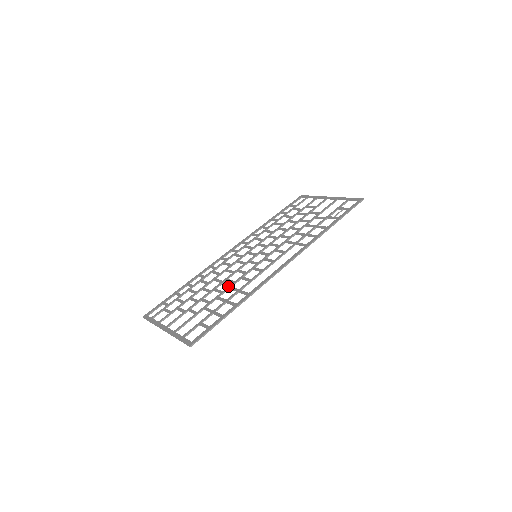
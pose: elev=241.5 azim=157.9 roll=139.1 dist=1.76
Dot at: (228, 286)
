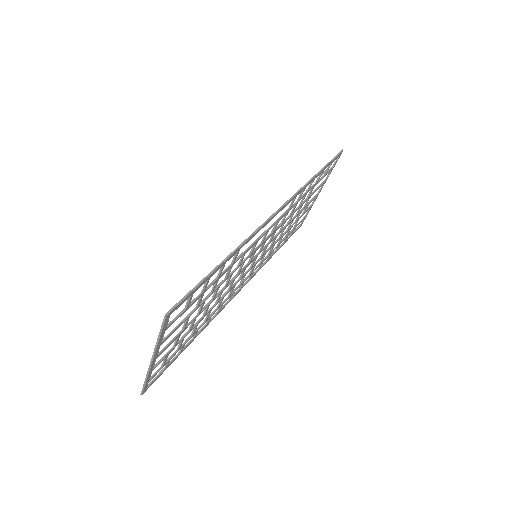
Dot at: (224, 280)
